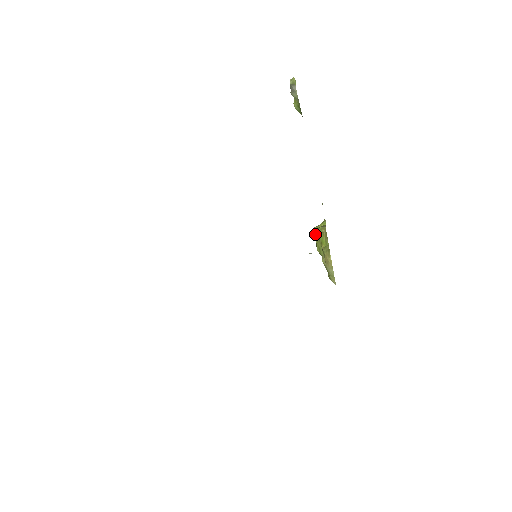
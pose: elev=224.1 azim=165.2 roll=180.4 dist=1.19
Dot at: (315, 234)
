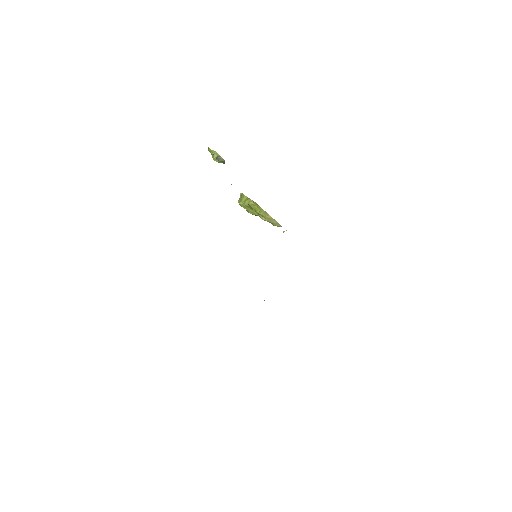
Dot at: (243, 206)
